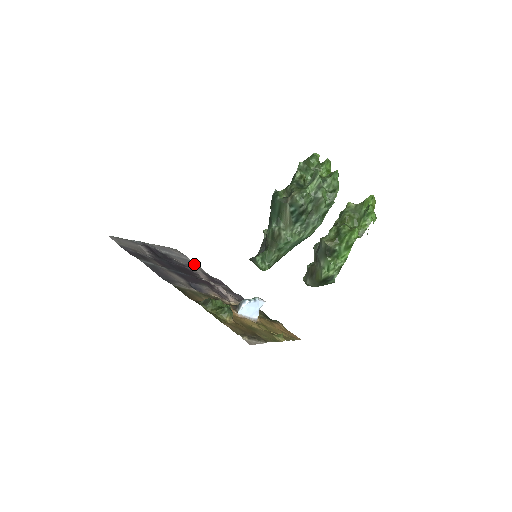
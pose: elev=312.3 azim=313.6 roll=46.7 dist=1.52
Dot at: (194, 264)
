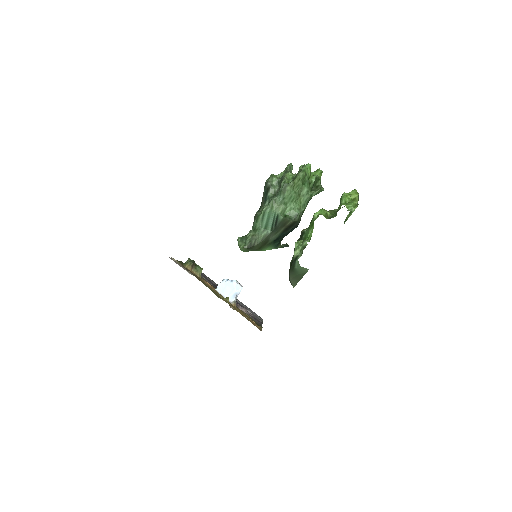
Dot at: occluded
